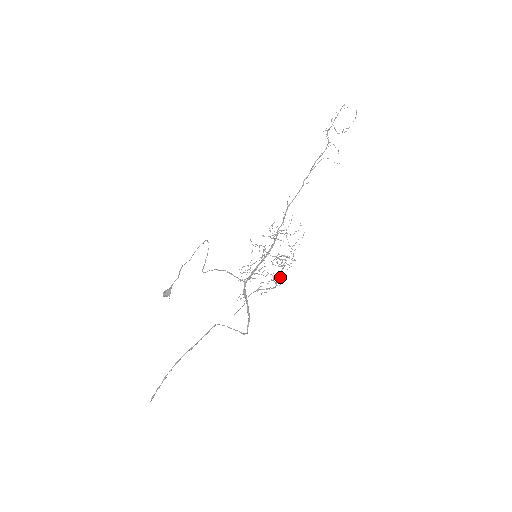
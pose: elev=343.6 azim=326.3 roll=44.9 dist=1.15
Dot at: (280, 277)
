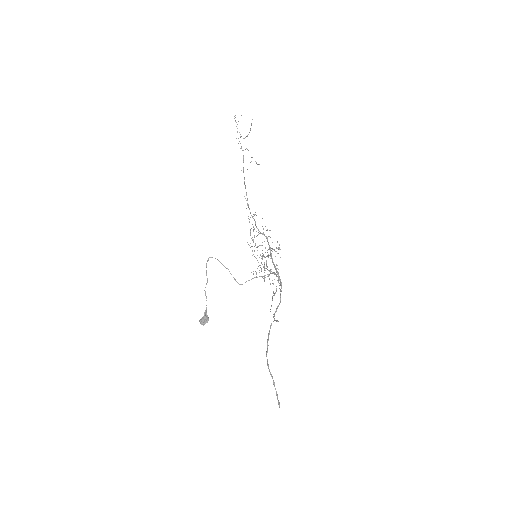
Dot at: occluded
